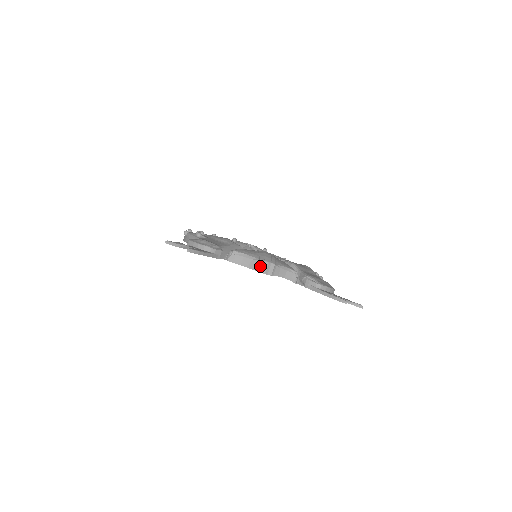
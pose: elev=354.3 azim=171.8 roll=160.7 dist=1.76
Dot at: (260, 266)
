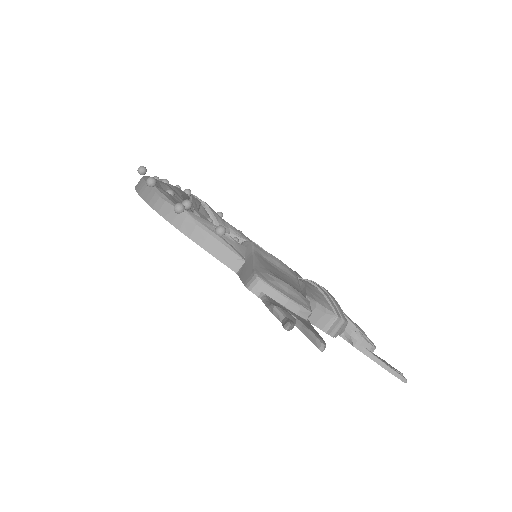
Dot at: (334, 326)
